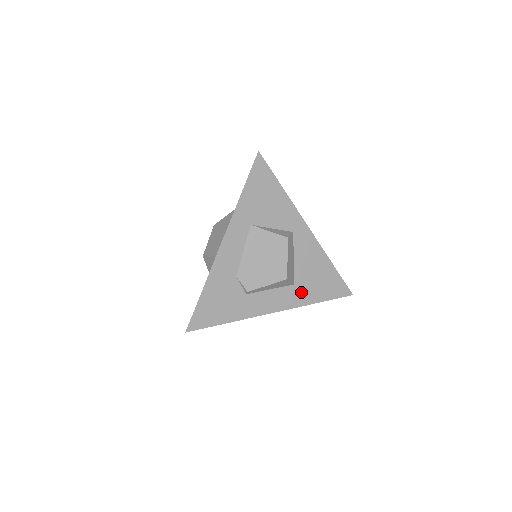
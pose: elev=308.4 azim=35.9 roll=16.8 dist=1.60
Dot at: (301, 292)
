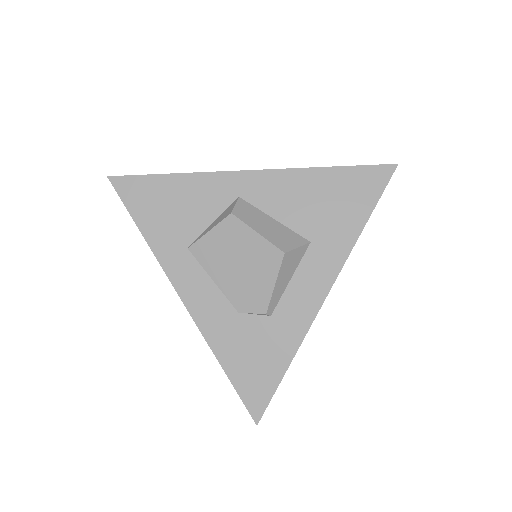
Dot at: (329, 240)
